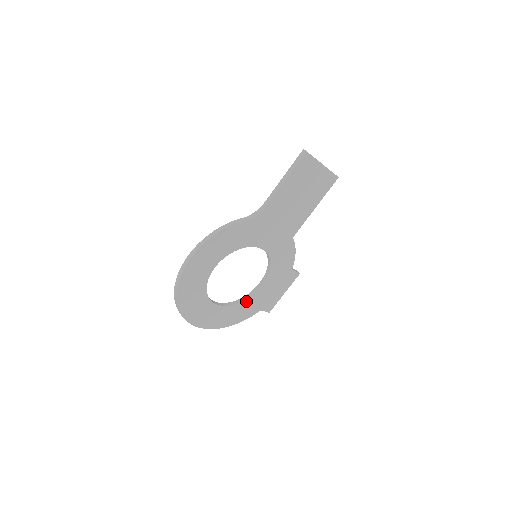
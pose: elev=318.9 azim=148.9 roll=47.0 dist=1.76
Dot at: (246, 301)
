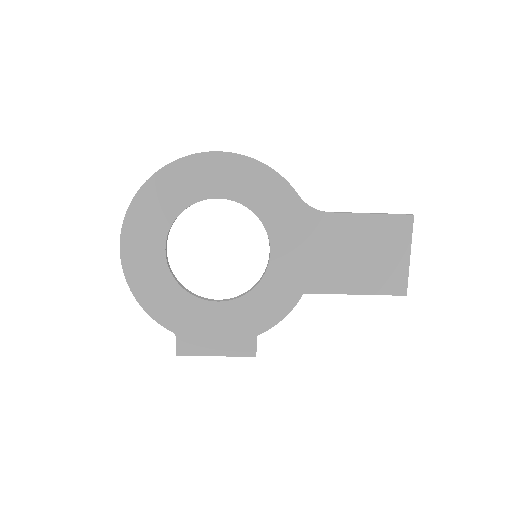
Dot at: (184, 294)
